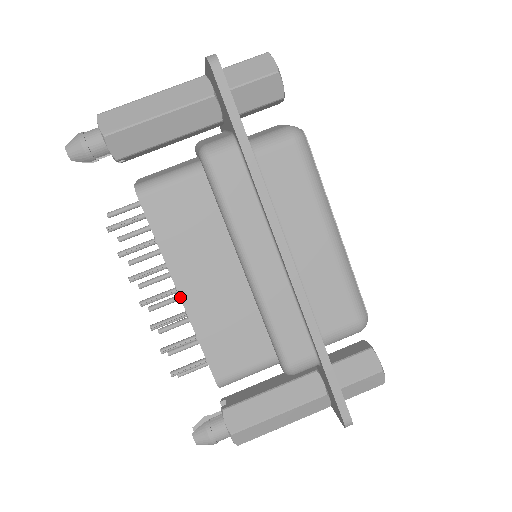
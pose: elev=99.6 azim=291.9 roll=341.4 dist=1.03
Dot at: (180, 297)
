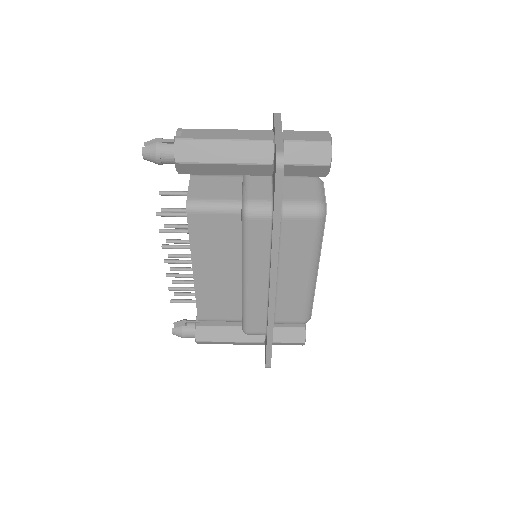
Dot at: (193, 274)
